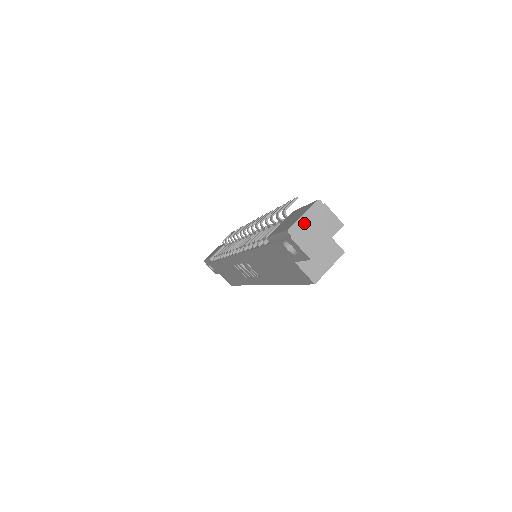
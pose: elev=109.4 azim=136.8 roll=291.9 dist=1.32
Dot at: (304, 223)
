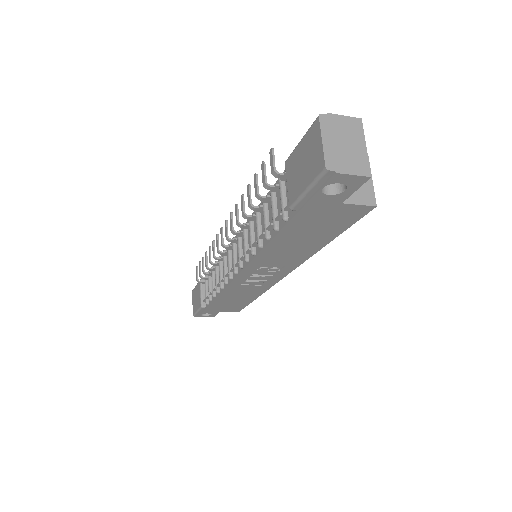
Dot at: (331, 148)
